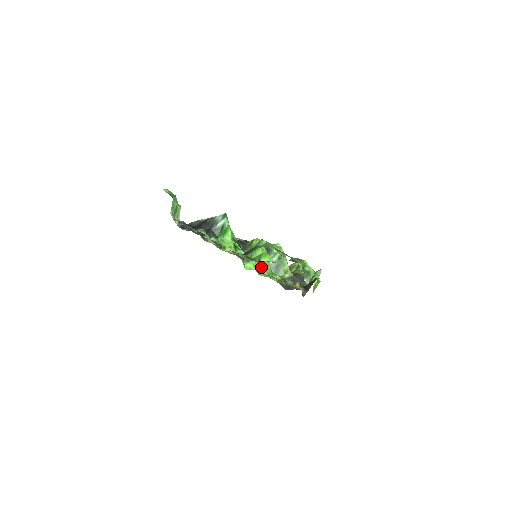
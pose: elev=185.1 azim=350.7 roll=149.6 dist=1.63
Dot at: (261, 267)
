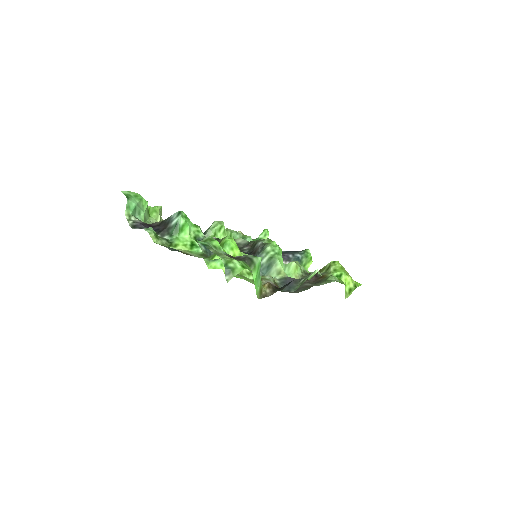
Dot at: occluded
